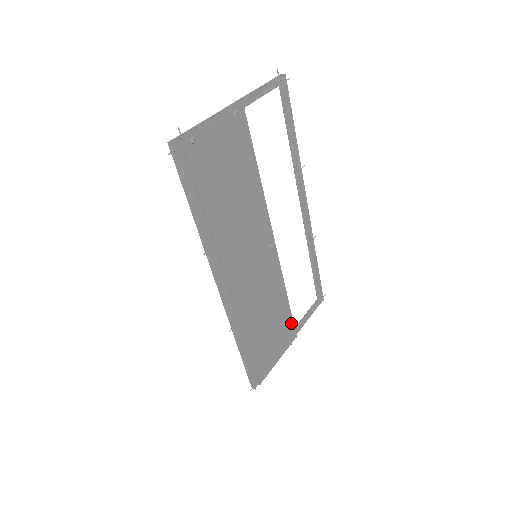
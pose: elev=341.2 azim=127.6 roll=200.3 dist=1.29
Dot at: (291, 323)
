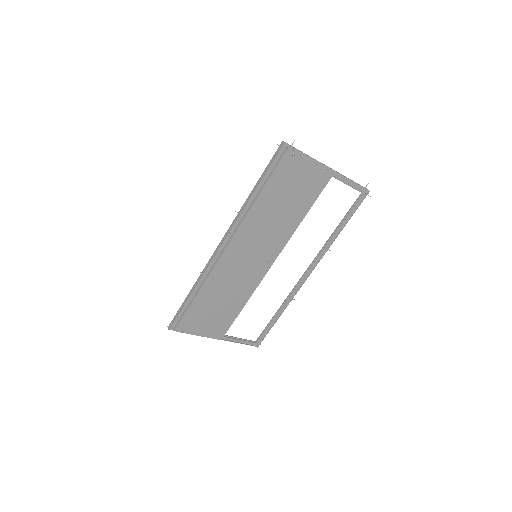
Dot at: (228, 326)
